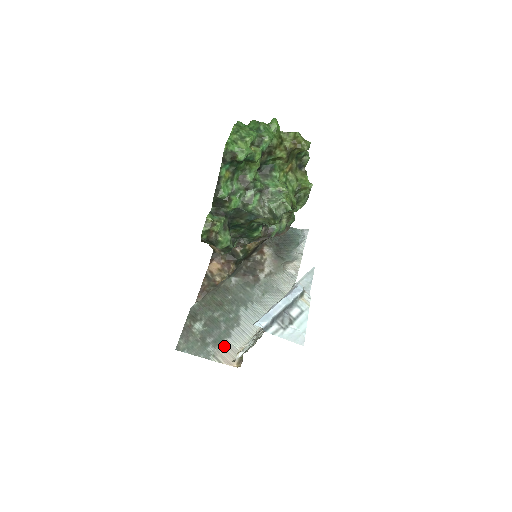
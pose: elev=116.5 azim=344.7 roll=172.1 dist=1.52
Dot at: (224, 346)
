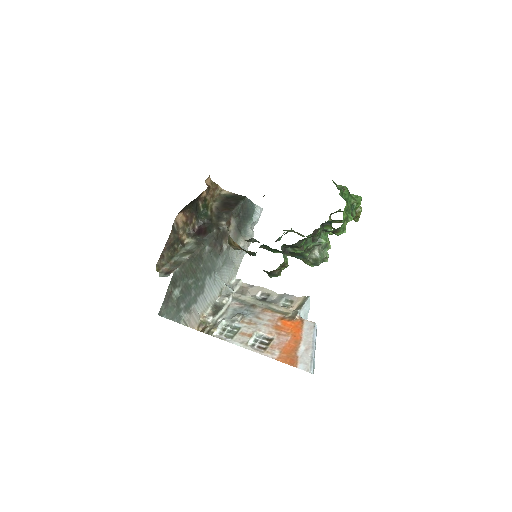
Dot at: (192, 312)
